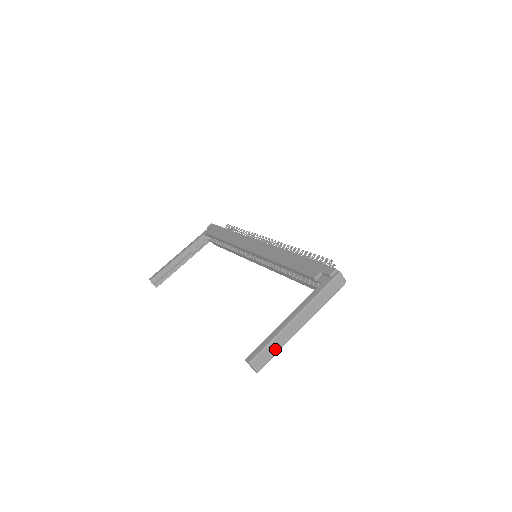
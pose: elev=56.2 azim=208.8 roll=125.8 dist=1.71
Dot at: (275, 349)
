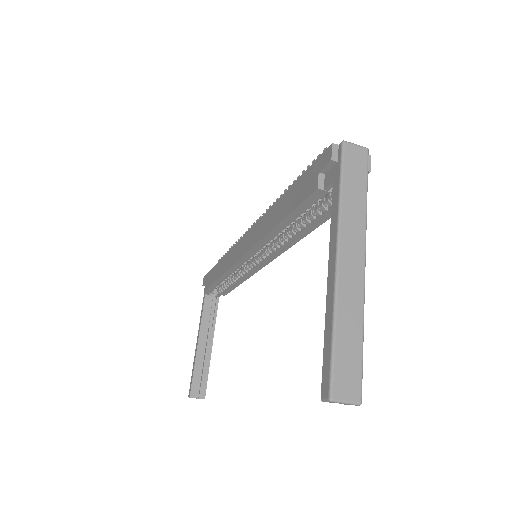
Dot at: (353, 339)
